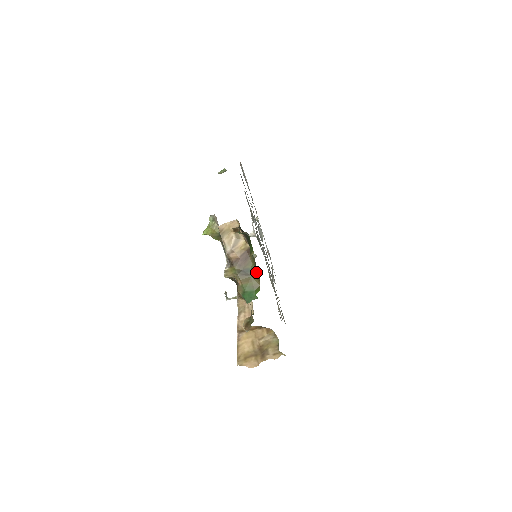
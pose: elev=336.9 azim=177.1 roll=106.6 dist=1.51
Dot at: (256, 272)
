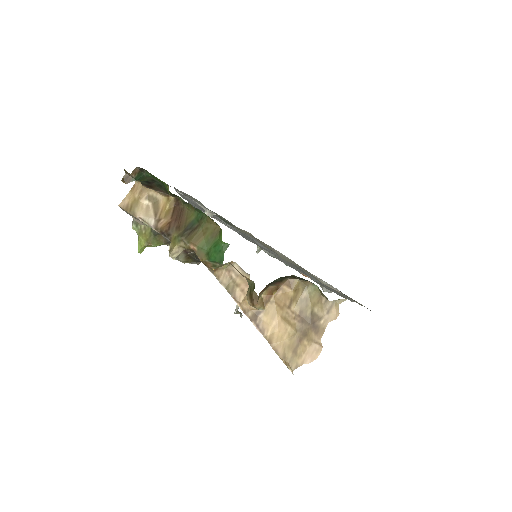
Dot at: (202, 216)
